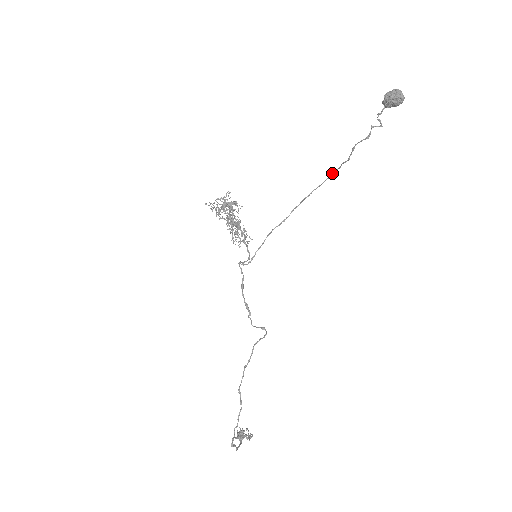
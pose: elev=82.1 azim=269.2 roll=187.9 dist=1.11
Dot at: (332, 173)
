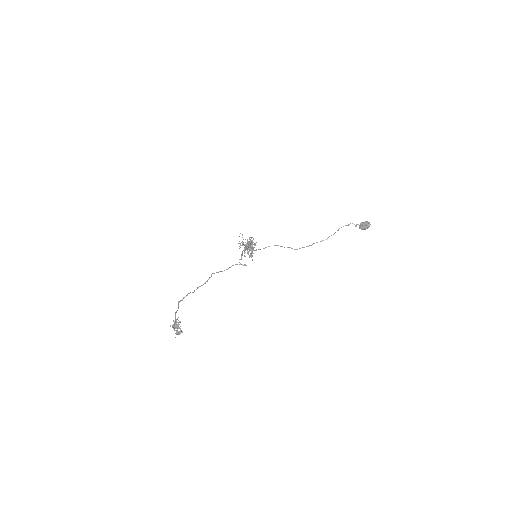
Dot at: (321, 241)
